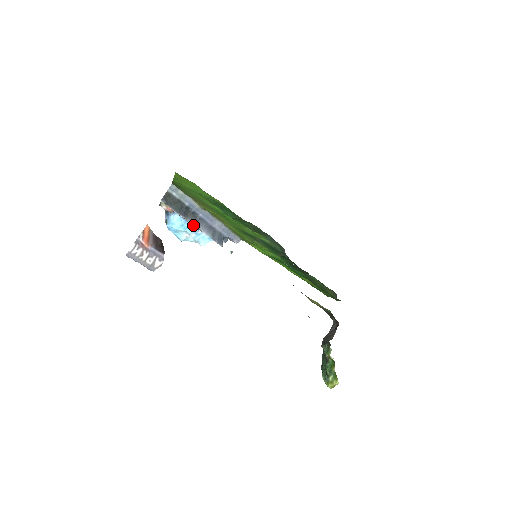
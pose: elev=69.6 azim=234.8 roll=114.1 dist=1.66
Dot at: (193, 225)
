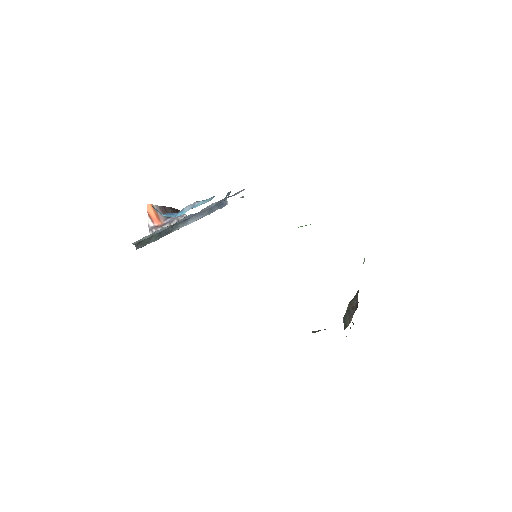
Dot at: (183, 226)
